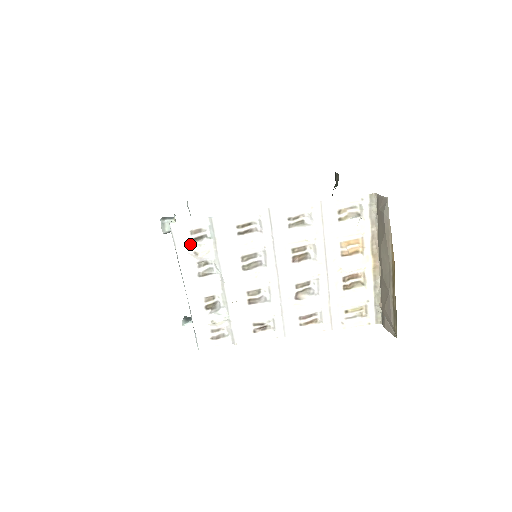
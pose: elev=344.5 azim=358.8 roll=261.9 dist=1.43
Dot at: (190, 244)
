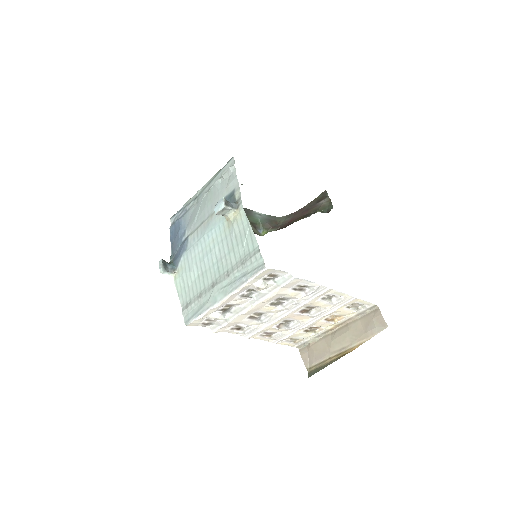
Dot at: (259, 279)
